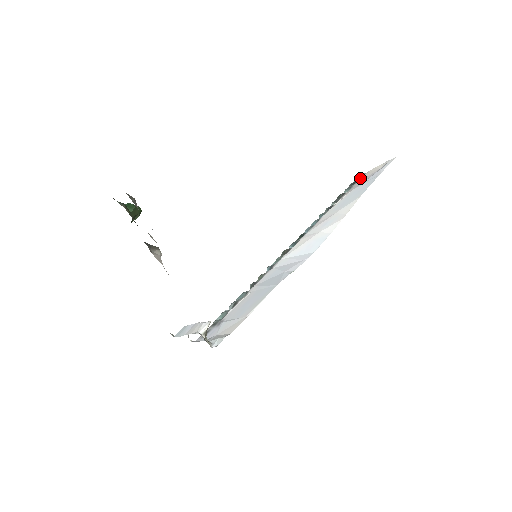
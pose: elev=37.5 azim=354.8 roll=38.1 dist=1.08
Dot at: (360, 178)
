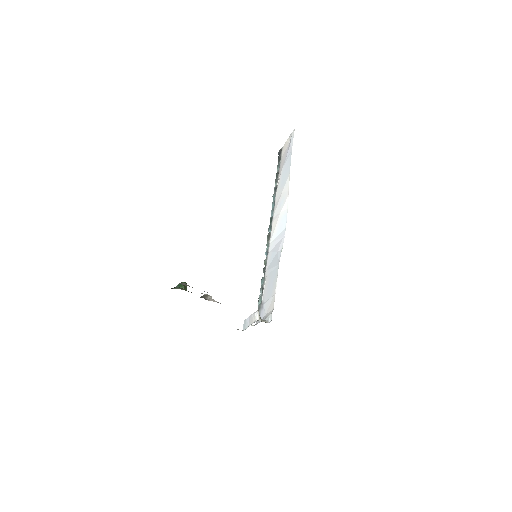
Dot at: (281, 154)
